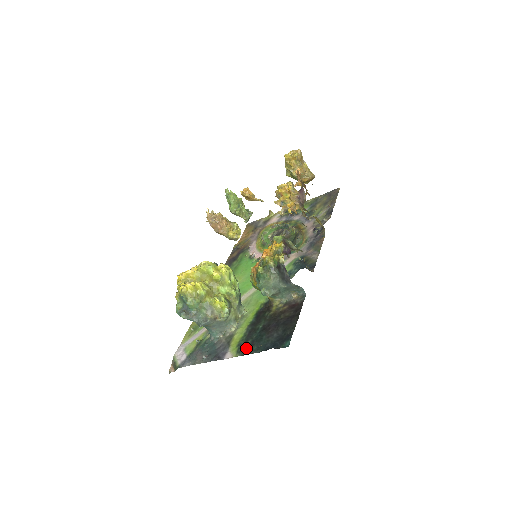
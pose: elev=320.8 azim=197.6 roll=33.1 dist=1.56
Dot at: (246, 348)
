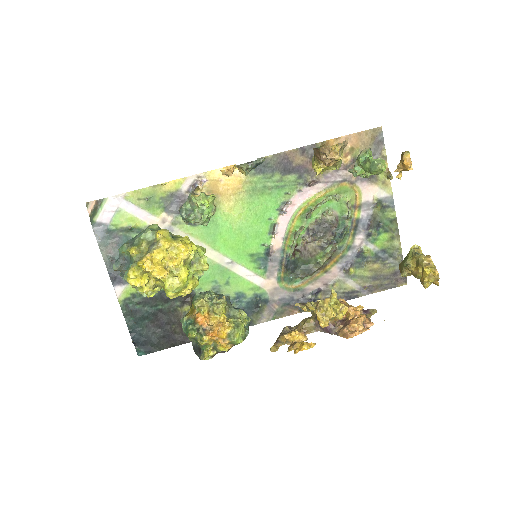
Dot at: (130, 309)
